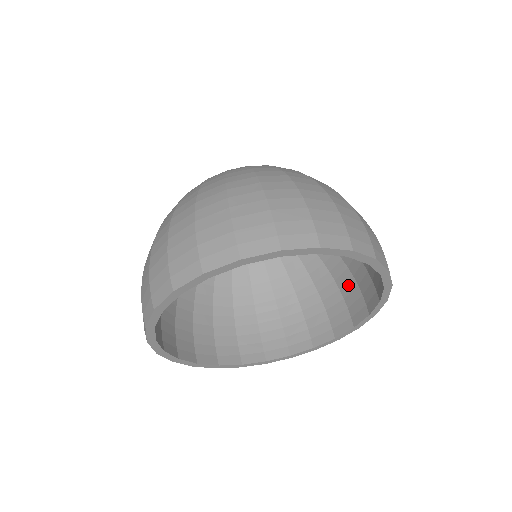
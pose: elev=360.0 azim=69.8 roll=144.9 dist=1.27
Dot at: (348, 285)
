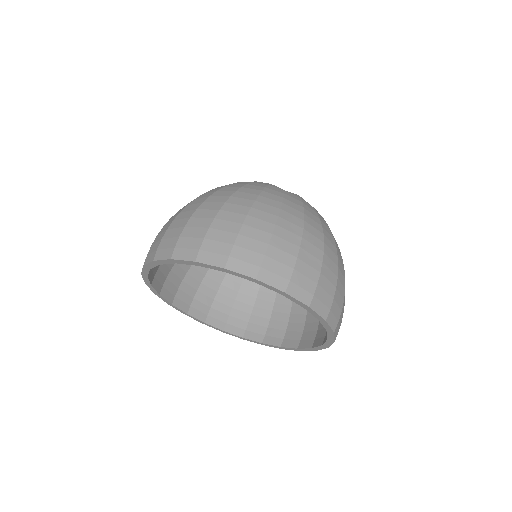
Dot at: (263, 311)
